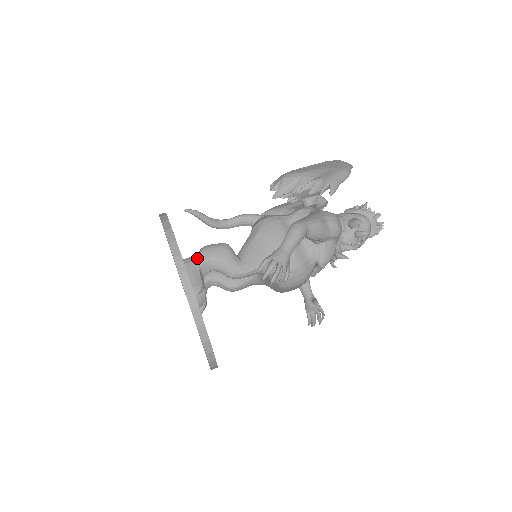
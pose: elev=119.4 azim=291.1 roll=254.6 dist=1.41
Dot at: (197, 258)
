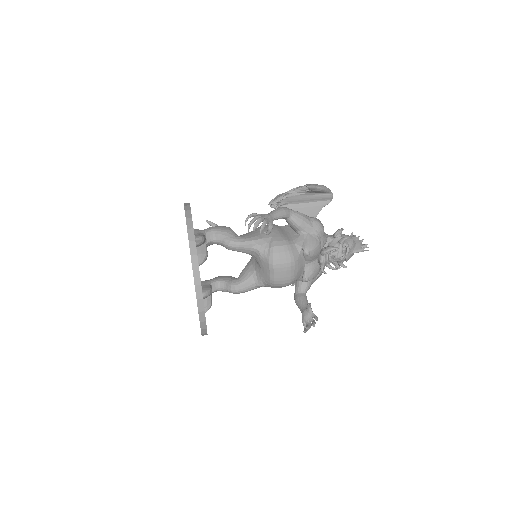
Dot at: (204, 229)
